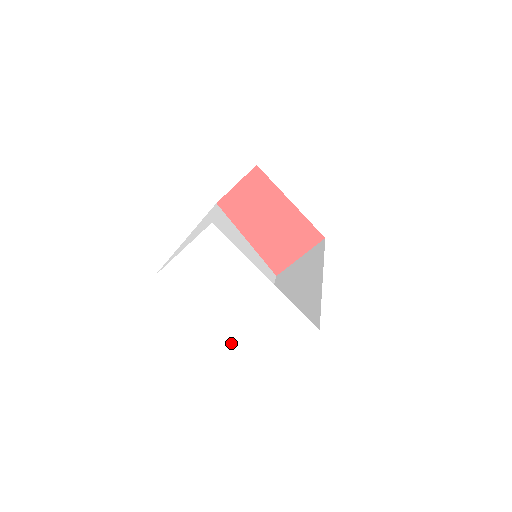
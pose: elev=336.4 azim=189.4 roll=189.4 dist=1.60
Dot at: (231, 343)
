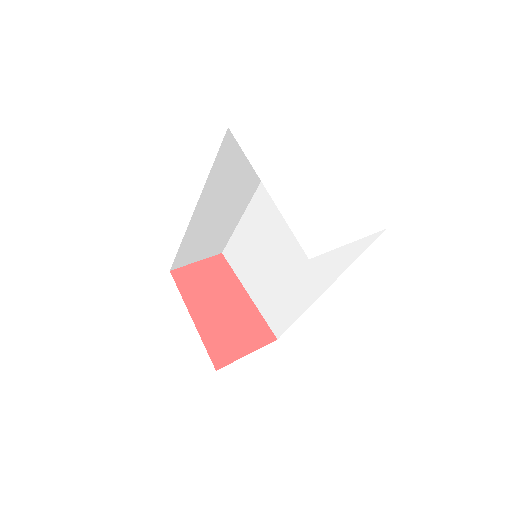
Dot at: (295, 212)
